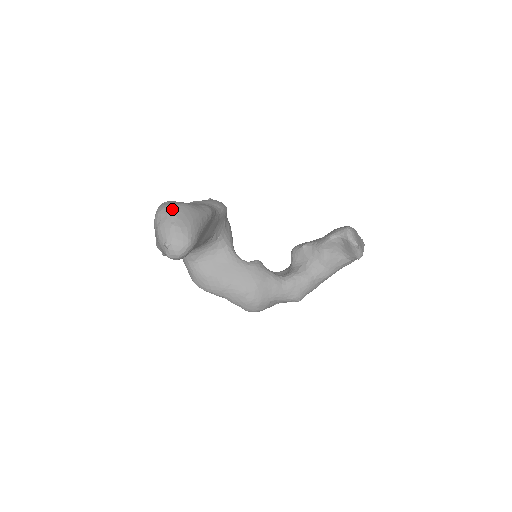
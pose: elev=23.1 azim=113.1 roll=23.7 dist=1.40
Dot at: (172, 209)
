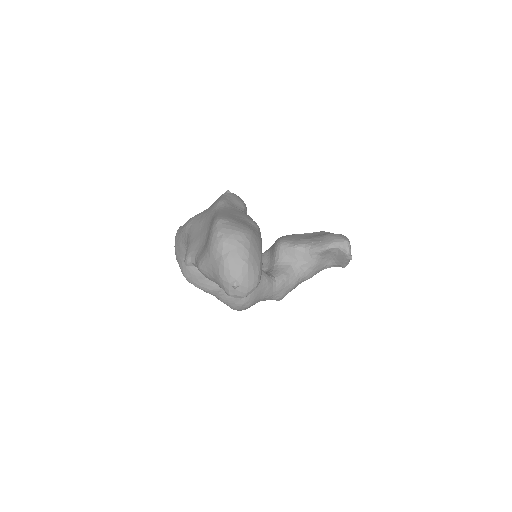
Dot at: (242, 239)
